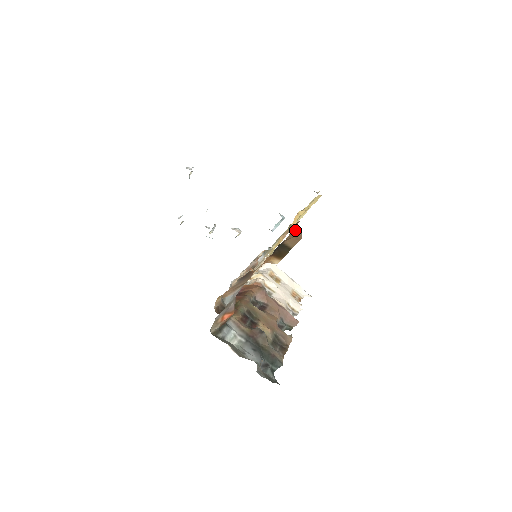
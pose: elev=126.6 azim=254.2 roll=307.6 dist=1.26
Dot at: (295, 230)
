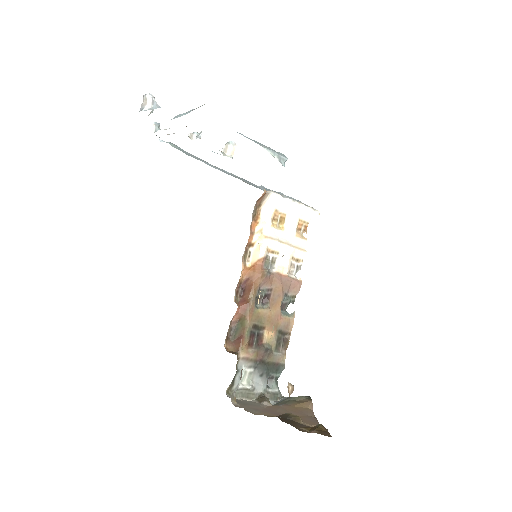
Dot at: occluded
